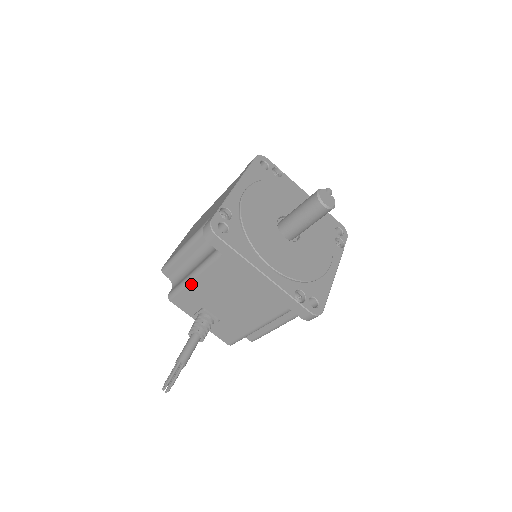
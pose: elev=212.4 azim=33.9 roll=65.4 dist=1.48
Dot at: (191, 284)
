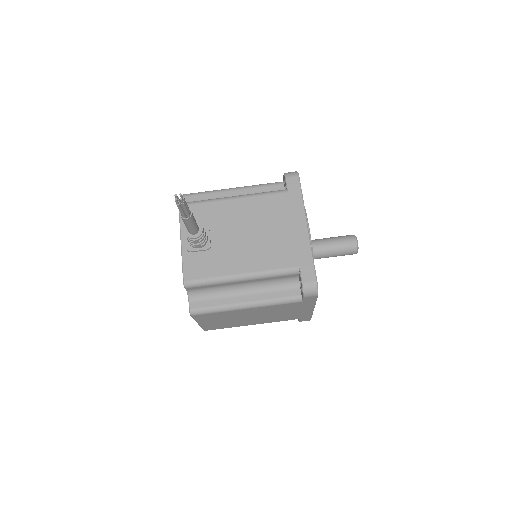
Dot at: (225, 201)
